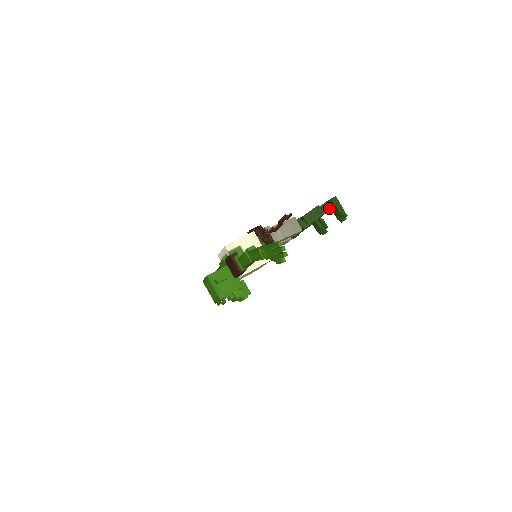
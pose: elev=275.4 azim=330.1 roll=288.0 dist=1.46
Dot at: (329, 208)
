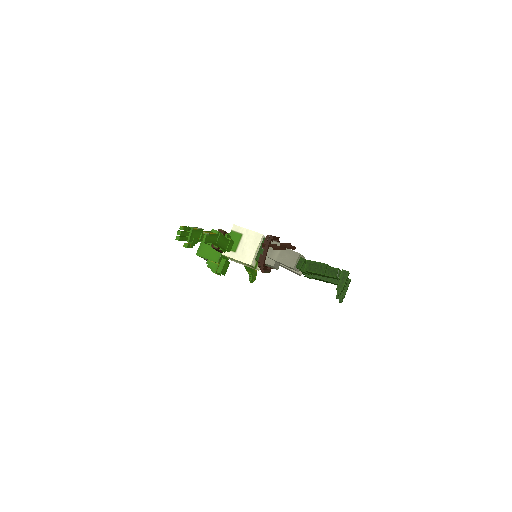
Dot at: (333, 275)
